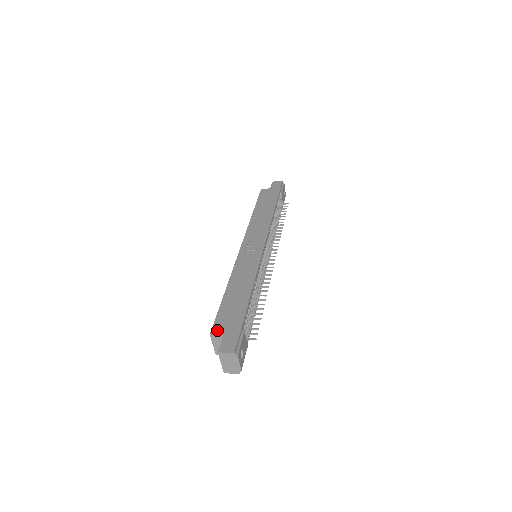
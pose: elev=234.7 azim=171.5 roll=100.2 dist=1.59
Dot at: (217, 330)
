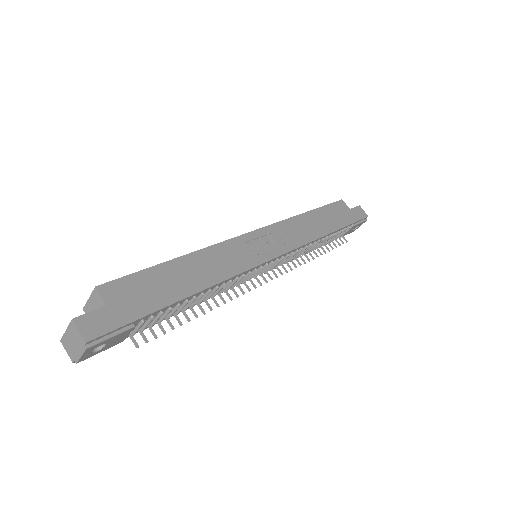
Dot at: (109, 291)
